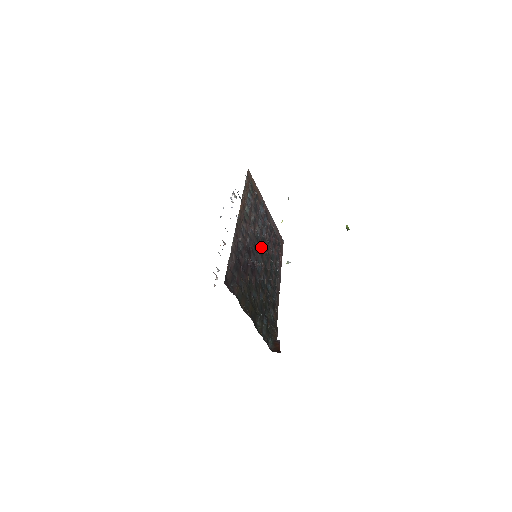
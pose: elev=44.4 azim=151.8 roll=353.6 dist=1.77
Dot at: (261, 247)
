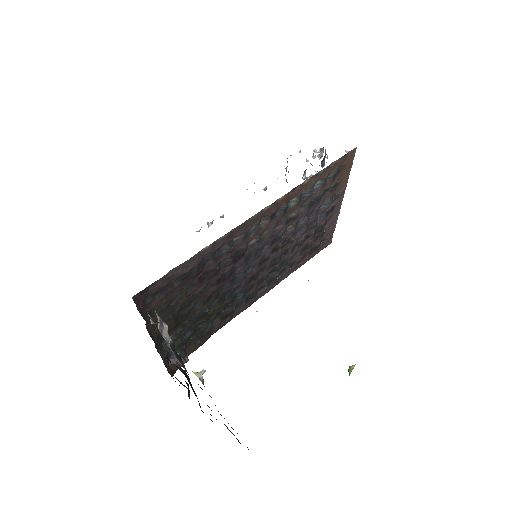
Dot at: (275, 249)
